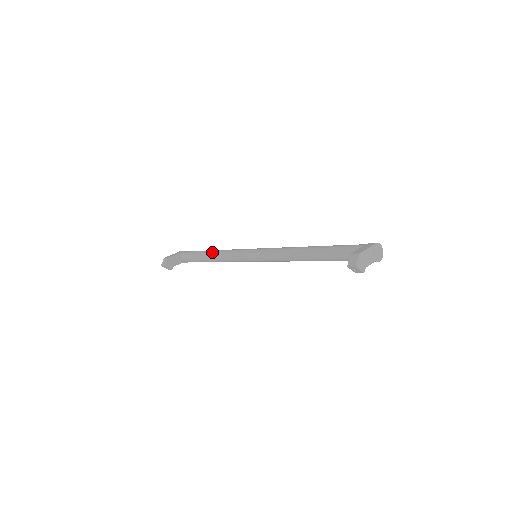
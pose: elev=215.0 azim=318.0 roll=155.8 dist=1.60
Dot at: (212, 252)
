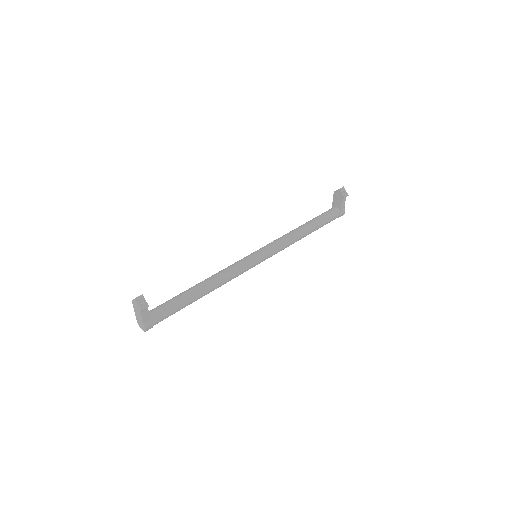
Dot at: occluded
